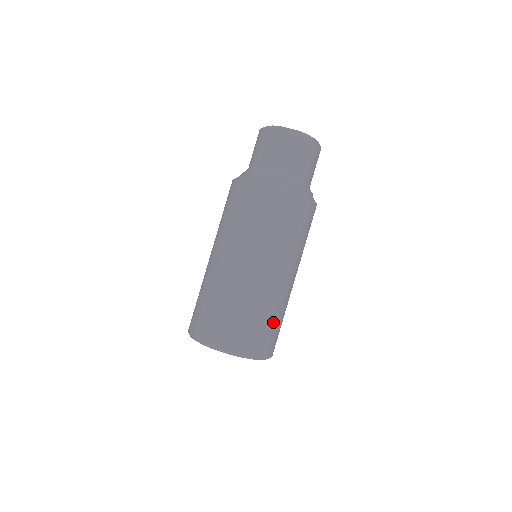
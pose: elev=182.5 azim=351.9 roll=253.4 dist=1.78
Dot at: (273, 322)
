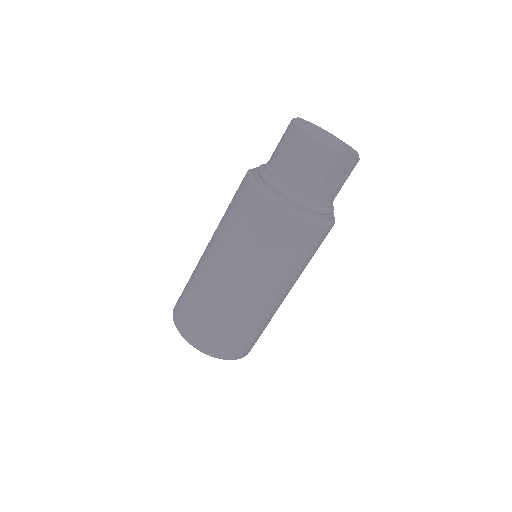
Dot at: occluded
